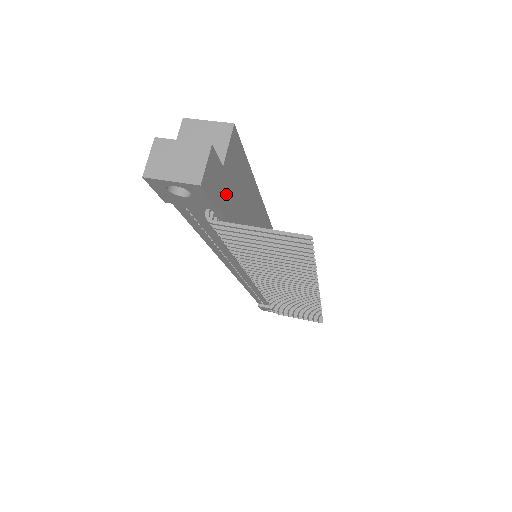
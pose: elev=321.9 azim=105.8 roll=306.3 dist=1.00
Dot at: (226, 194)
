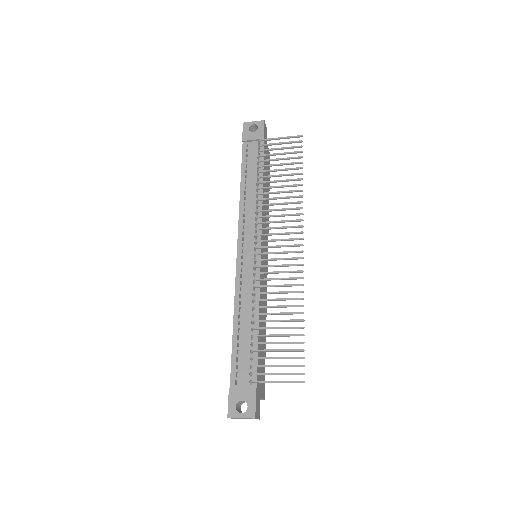
Dot at: occluded
